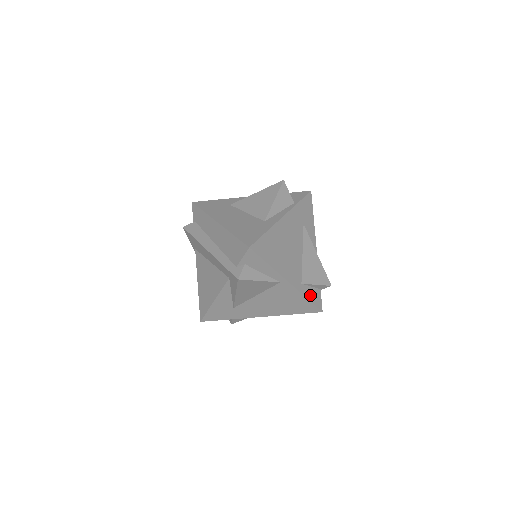
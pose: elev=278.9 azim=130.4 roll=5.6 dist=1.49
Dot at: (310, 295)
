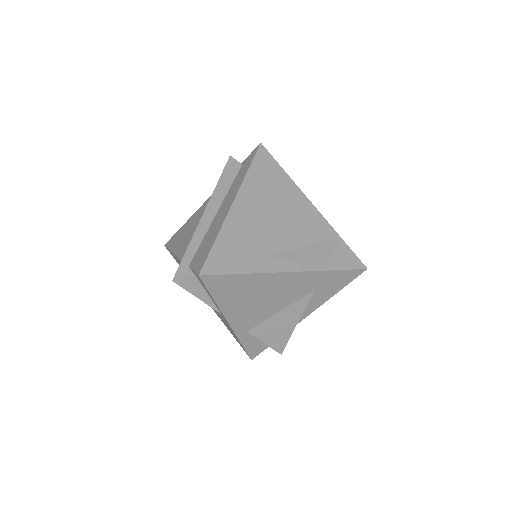
Dot at: (249, 343)
